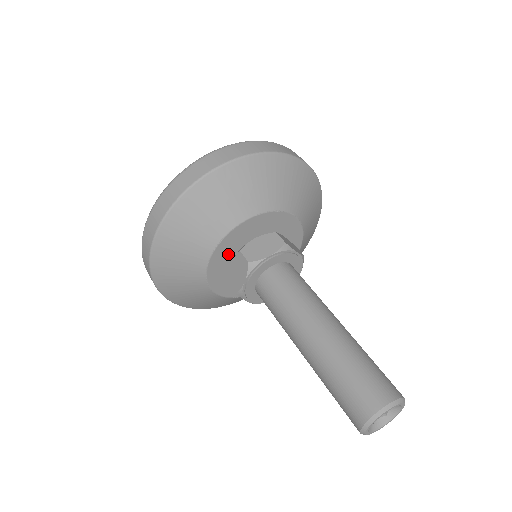
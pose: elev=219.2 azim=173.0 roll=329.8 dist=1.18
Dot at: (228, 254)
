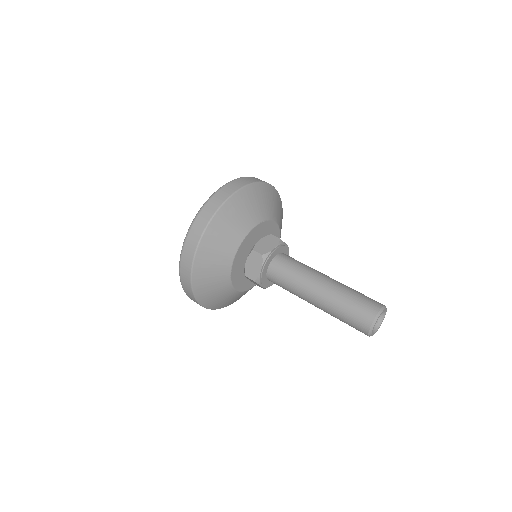
Dot at: (259, 234)
